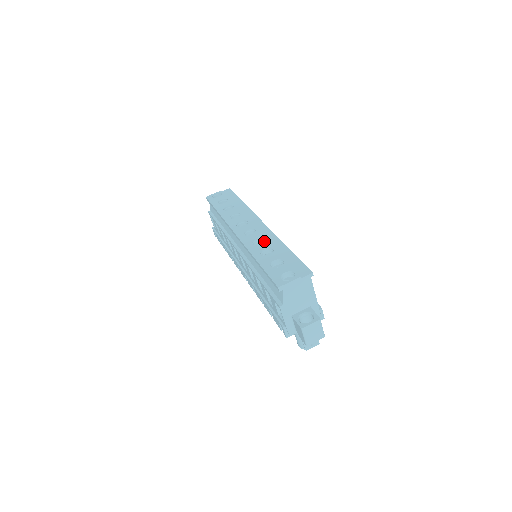
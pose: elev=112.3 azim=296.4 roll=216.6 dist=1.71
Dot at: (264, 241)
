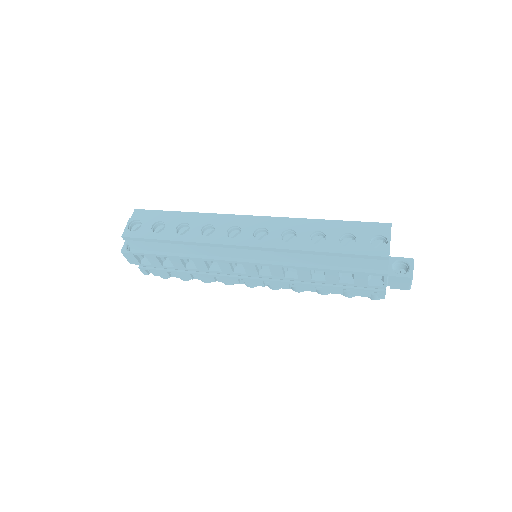
Dot at: (295, 231)
